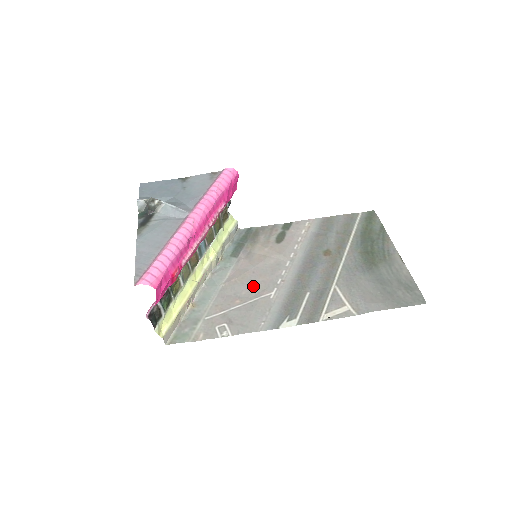
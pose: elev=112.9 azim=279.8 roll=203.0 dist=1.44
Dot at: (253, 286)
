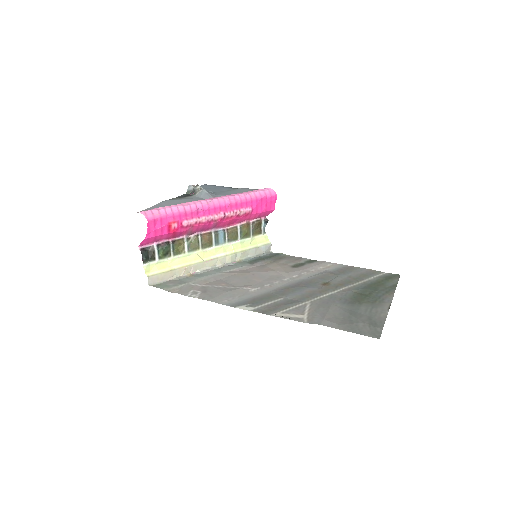
Dot at: (244, 281)
